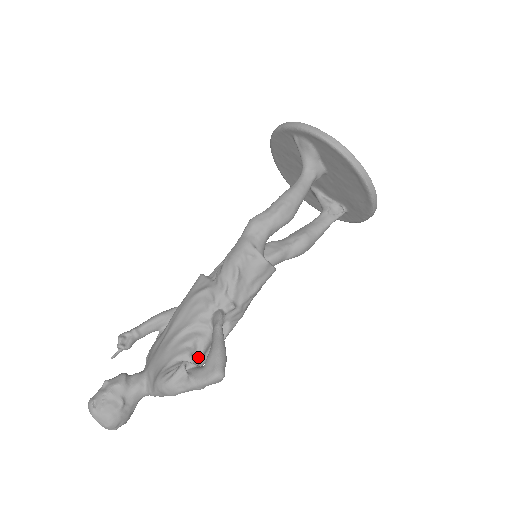
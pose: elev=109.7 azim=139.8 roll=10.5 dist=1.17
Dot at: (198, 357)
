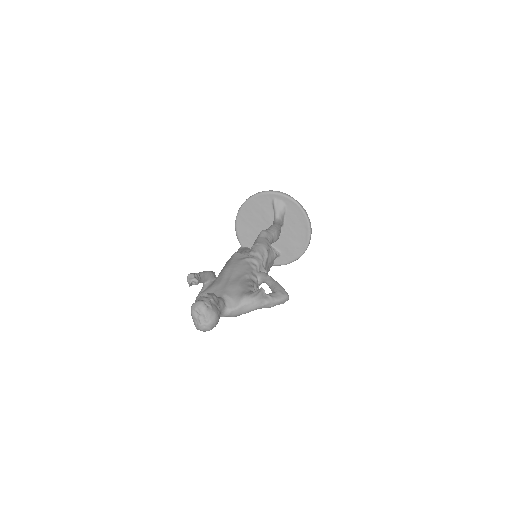
Dot at: occluded
